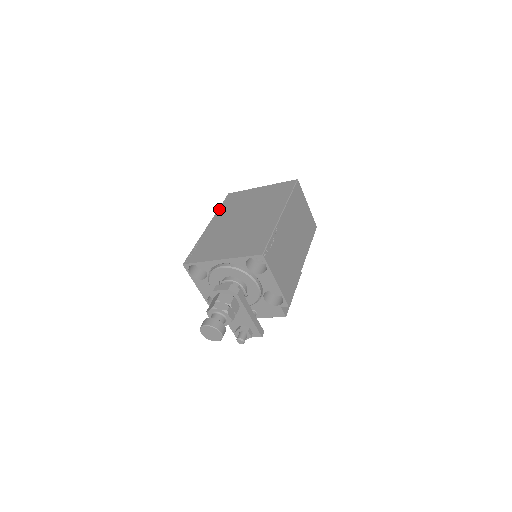
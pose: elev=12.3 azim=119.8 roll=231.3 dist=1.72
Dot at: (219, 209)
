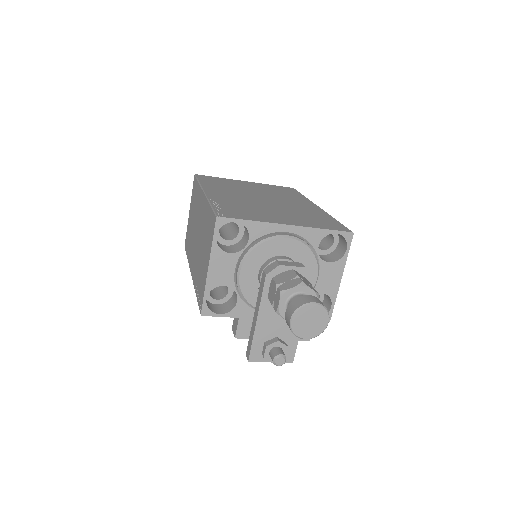
Dot at: (202, 182)
